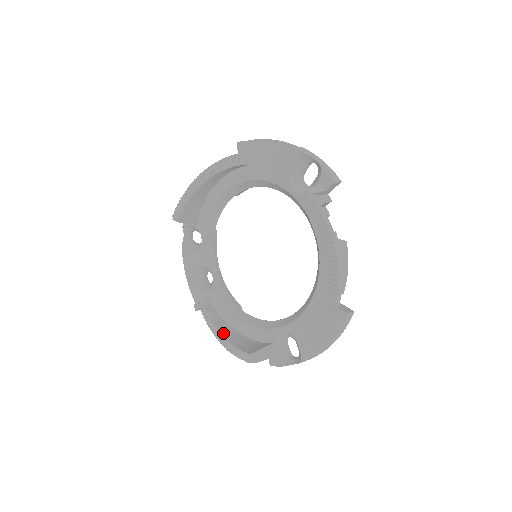
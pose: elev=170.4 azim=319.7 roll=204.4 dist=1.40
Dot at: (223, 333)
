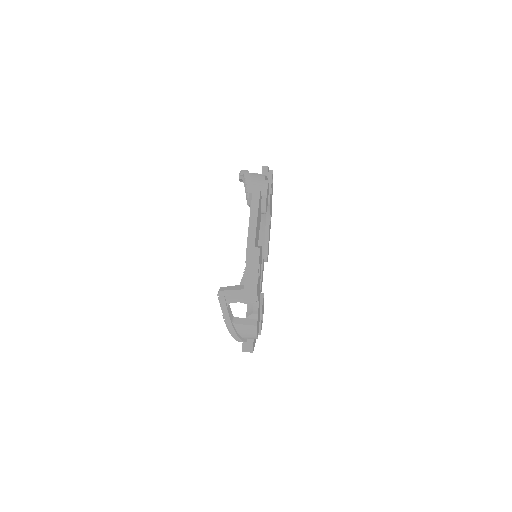
Dot at: occluded
